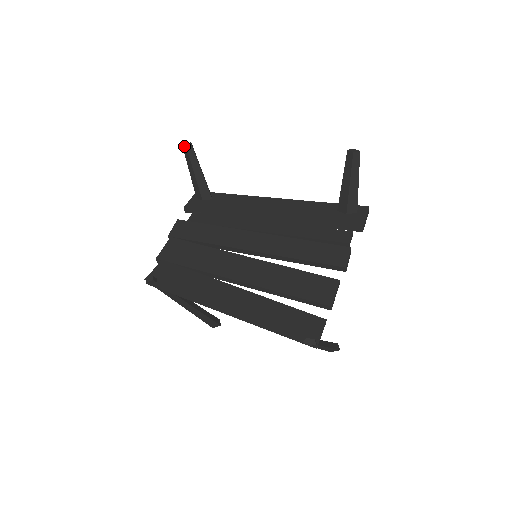
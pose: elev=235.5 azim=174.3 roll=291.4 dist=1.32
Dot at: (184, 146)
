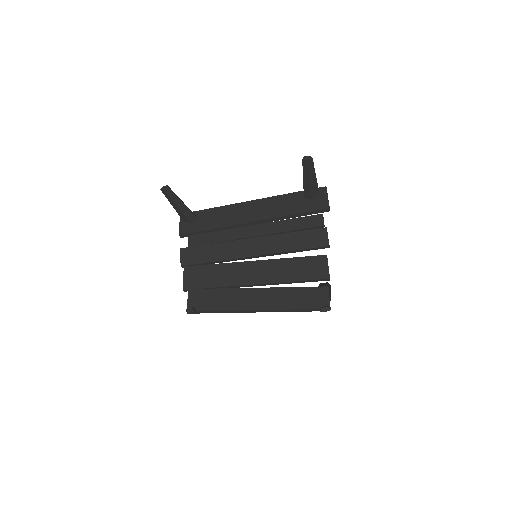
Dot at: (163, 191)
